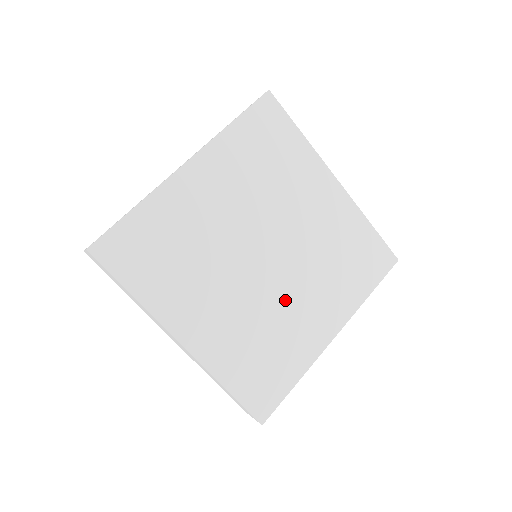
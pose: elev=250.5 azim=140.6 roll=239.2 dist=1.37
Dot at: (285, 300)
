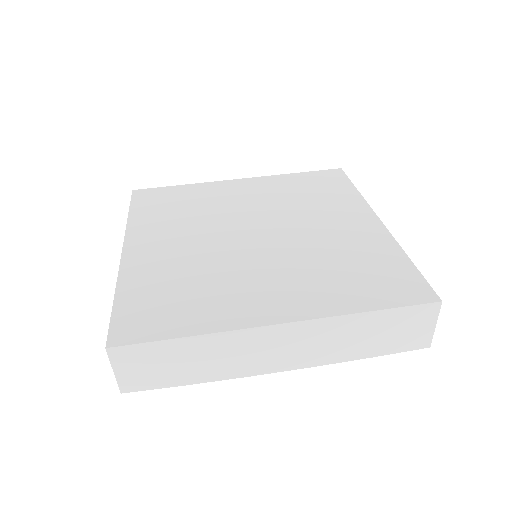
Dot at: (310, 237)
